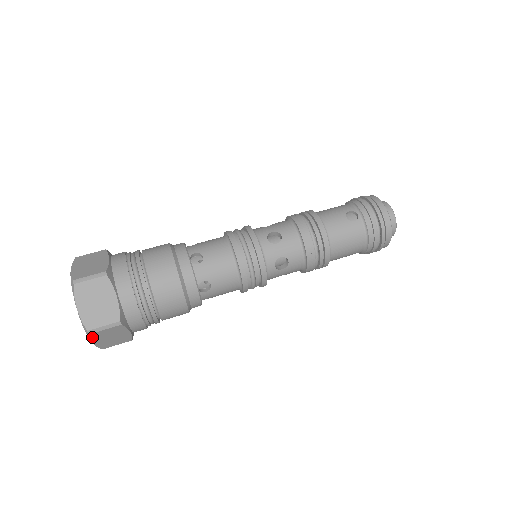
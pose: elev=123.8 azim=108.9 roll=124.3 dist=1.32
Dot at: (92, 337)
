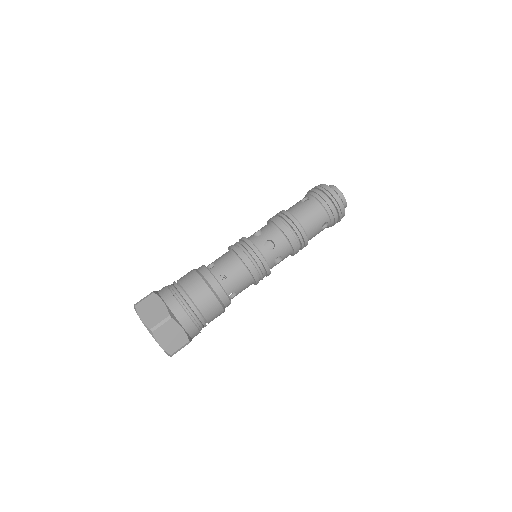
Dot at: (156, 337)
